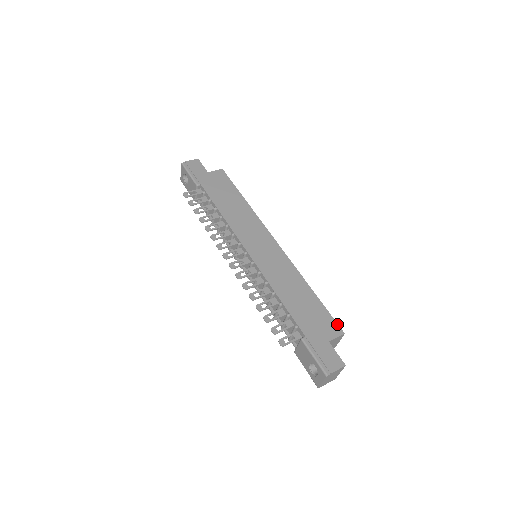
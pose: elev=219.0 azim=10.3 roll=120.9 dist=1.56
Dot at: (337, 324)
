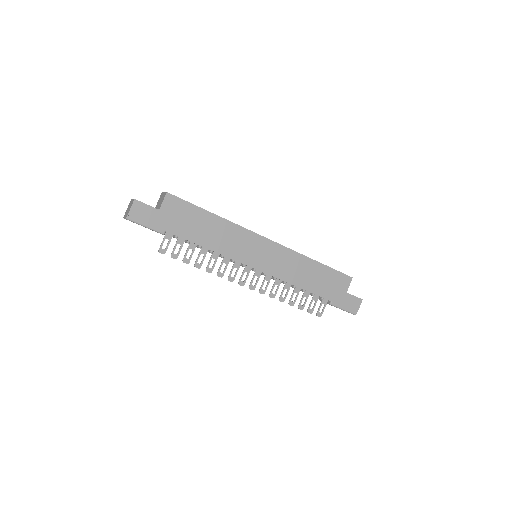
Dot at: (345, 275)
